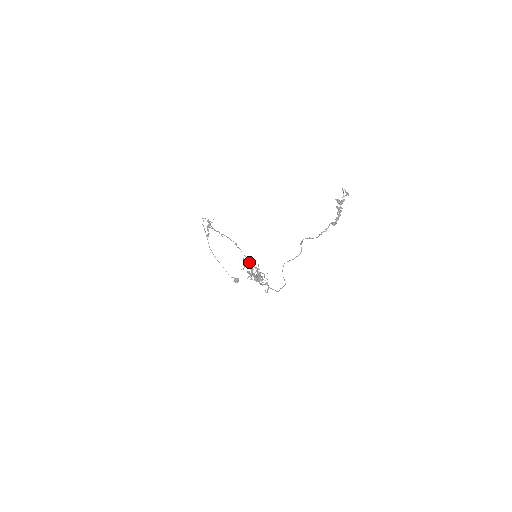
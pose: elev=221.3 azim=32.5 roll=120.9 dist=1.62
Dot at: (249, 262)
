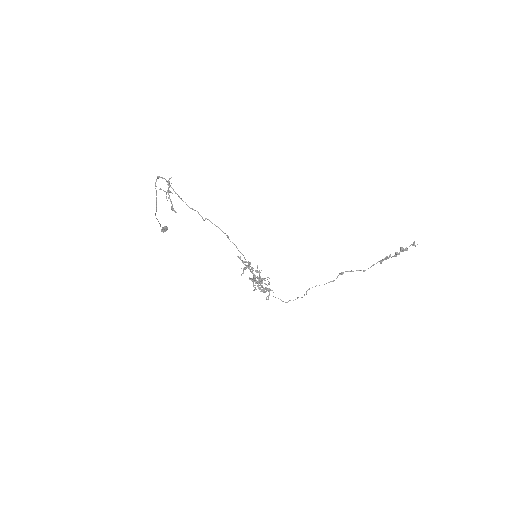
Dot at: occluded
